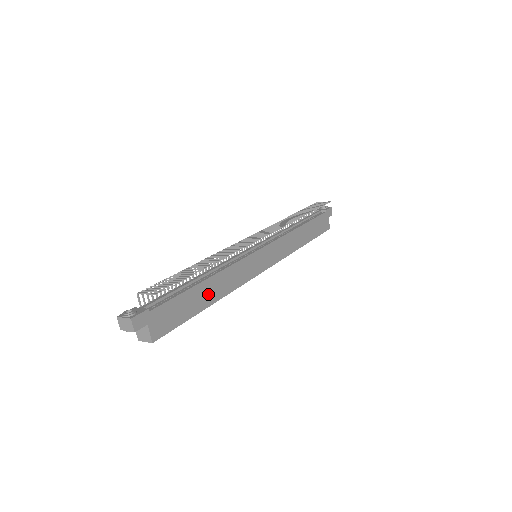
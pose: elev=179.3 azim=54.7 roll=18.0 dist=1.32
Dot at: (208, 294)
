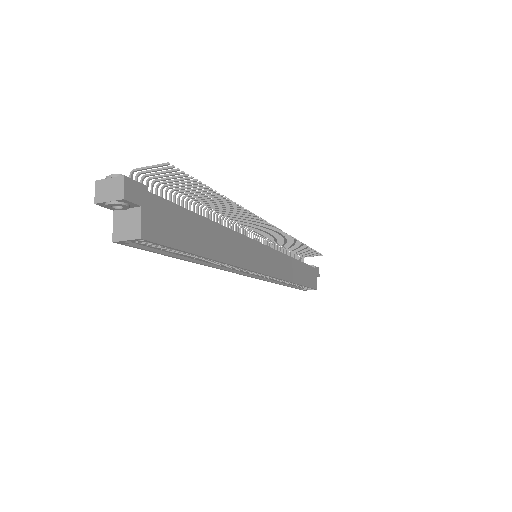
Dot at: (212, 242)
